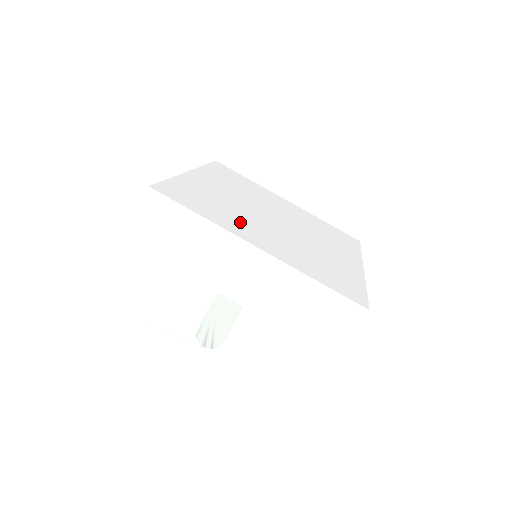
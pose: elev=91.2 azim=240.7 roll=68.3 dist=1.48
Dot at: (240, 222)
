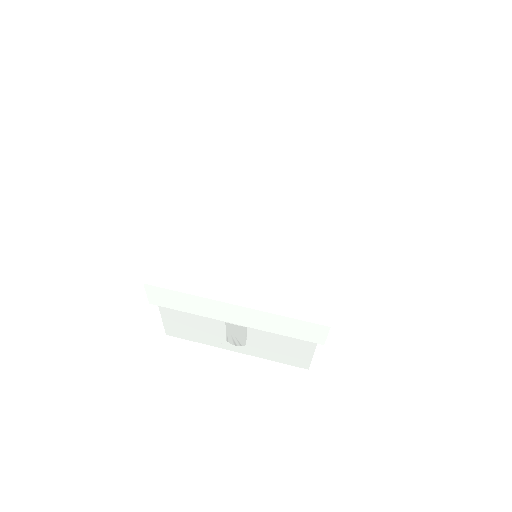
Dot at: (220, 273)
